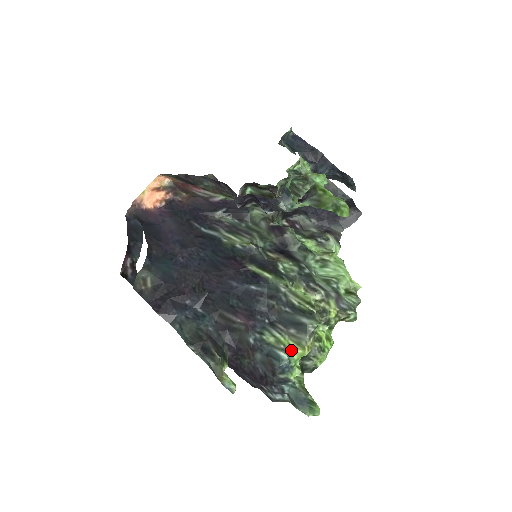
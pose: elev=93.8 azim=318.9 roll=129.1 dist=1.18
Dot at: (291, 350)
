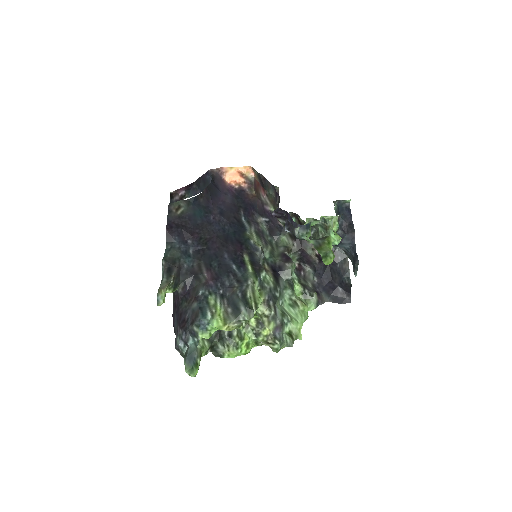
Dot at: (217, 318)
